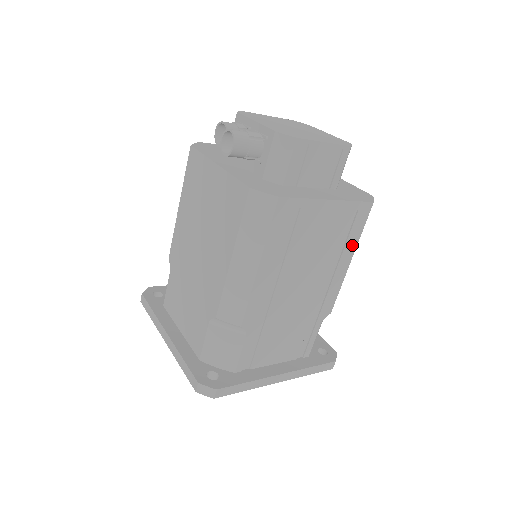
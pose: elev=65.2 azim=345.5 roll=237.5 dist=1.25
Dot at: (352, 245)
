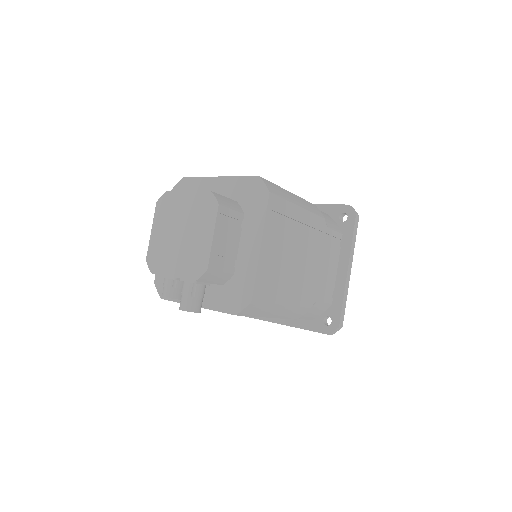
Dot at: (291, 209)
